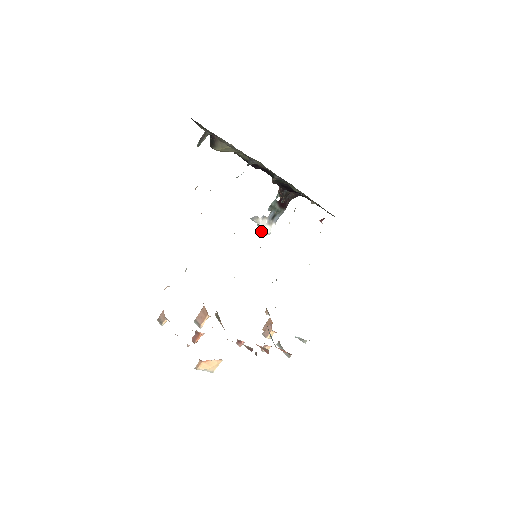
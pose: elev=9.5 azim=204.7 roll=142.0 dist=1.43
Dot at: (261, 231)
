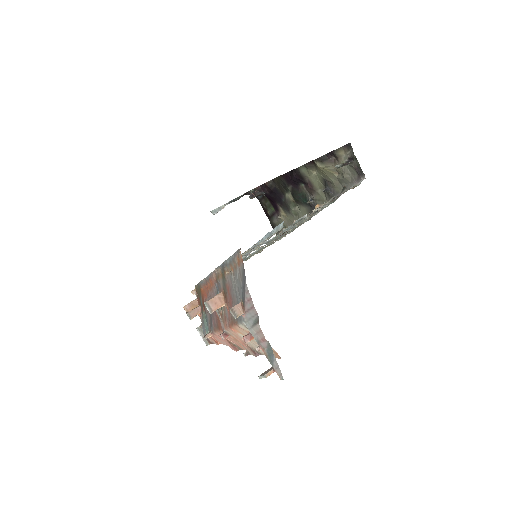
Dot at: (217, 211)
